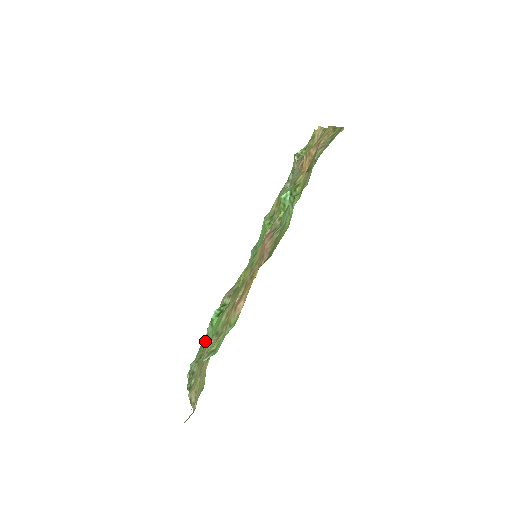
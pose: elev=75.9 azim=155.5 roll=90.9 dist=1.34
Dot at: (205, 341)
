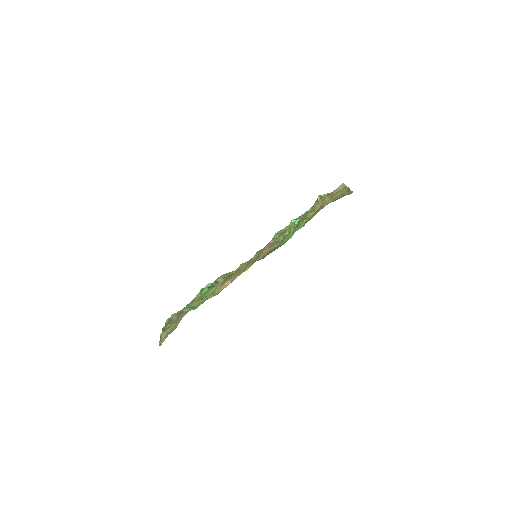
Dot at: (191, 302)
